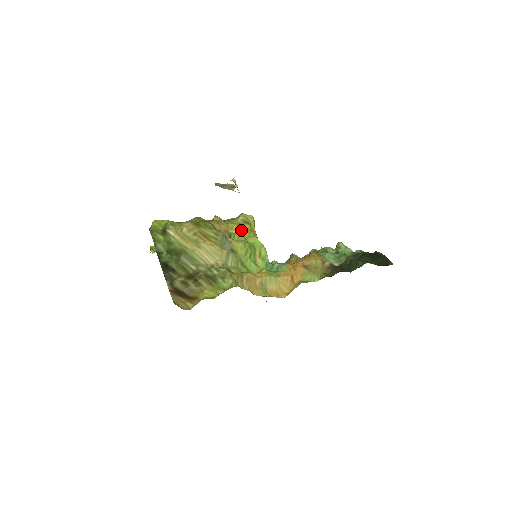
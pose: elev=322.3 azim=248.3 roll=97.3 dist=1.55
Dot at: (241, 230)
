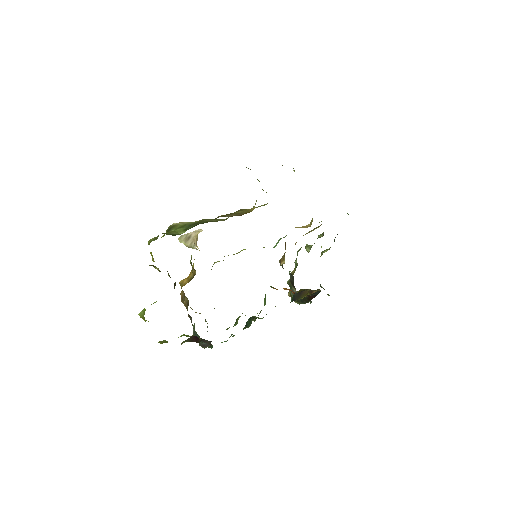
Dot at: occluded
